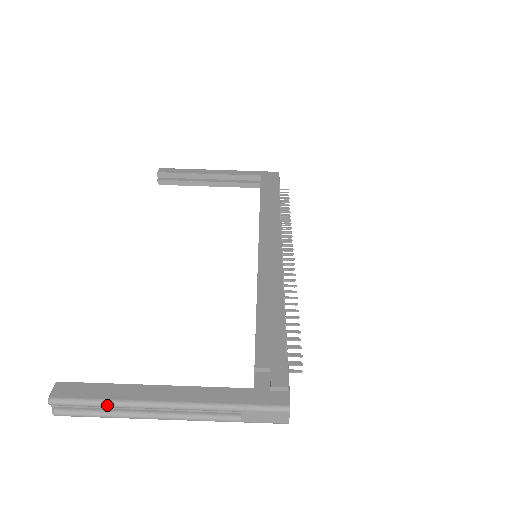
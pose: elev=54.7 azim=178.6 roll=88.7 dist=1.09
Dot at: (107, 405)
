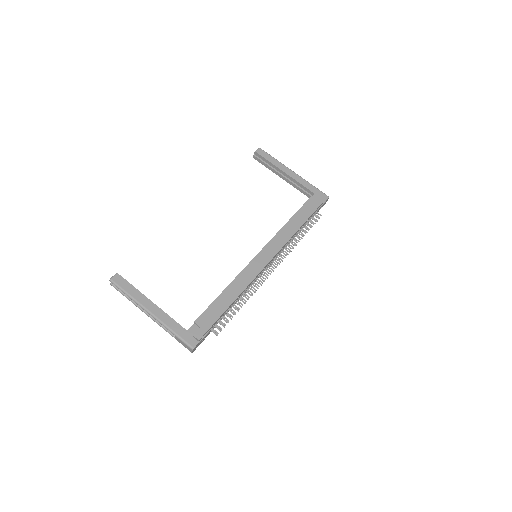
Dot at: (129, 297)
